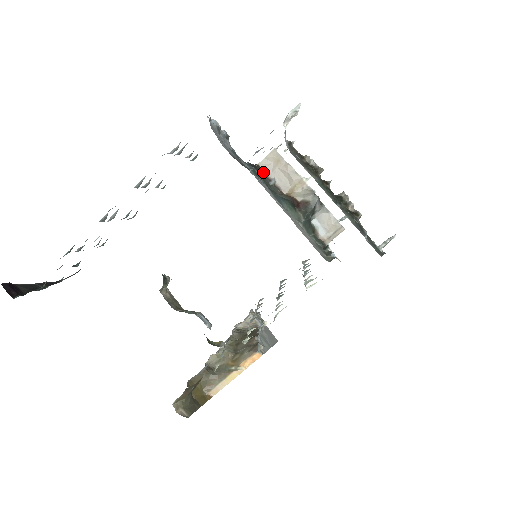
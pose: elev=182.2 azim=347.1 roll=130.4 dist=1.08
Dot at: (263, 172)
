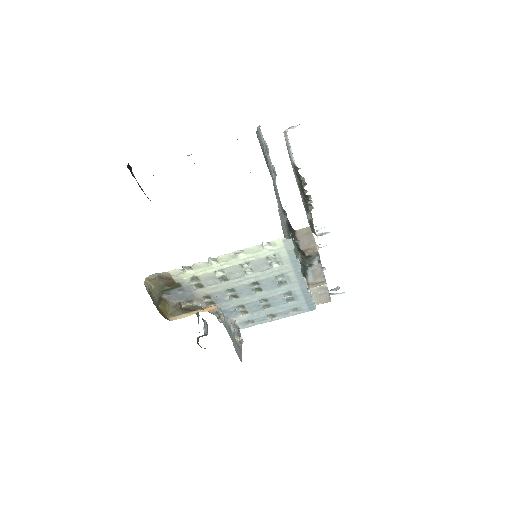
Dot at: (296, 235)
